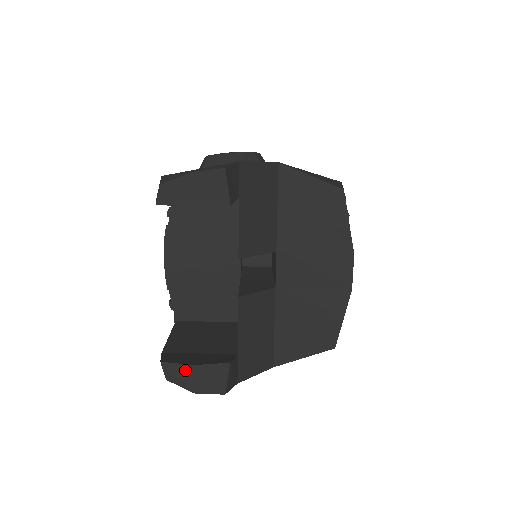
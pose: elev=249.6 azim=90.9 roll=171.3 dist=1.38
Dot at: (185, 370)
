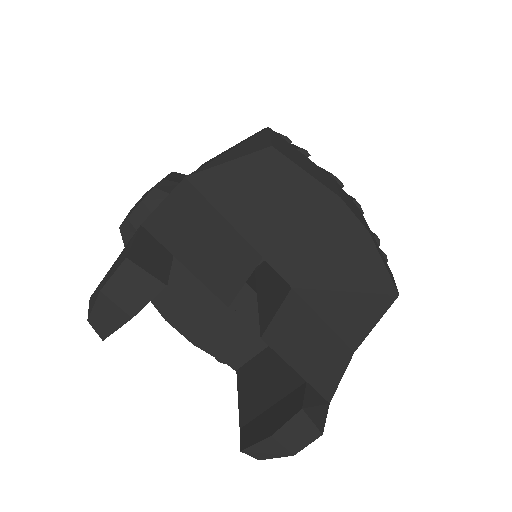
Dot at: (267, 444)
